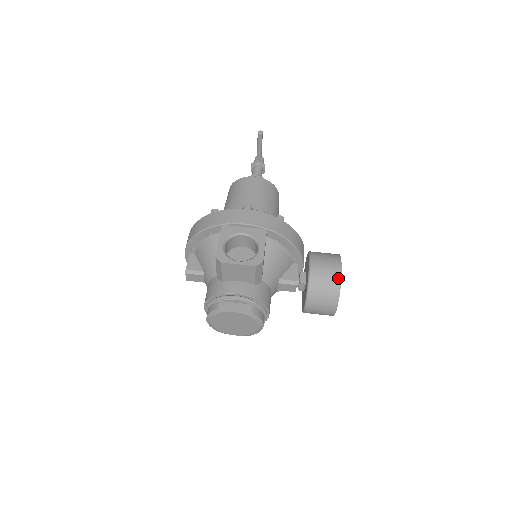
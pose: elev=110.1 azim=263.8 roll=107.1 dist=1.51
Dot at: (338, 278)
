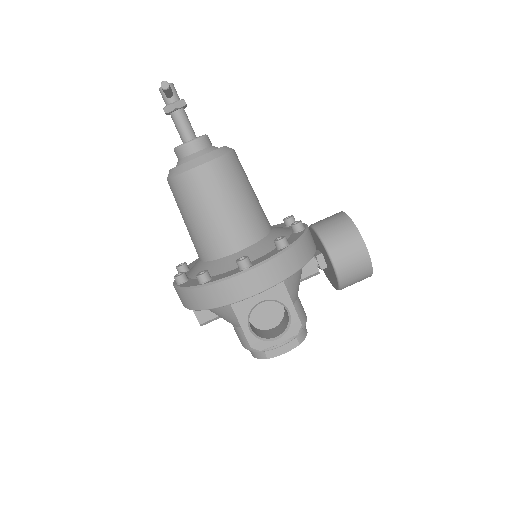
Dot at: (368, 265)
